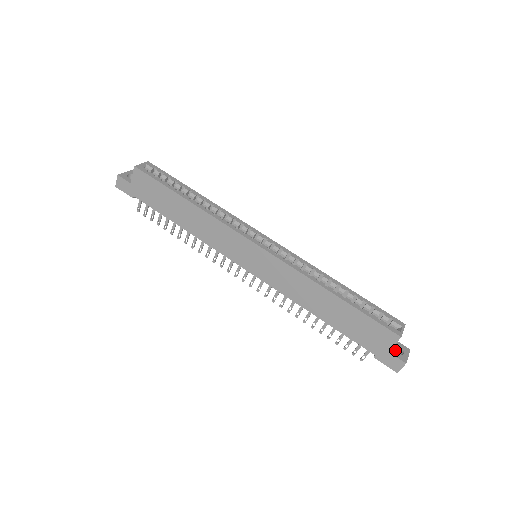
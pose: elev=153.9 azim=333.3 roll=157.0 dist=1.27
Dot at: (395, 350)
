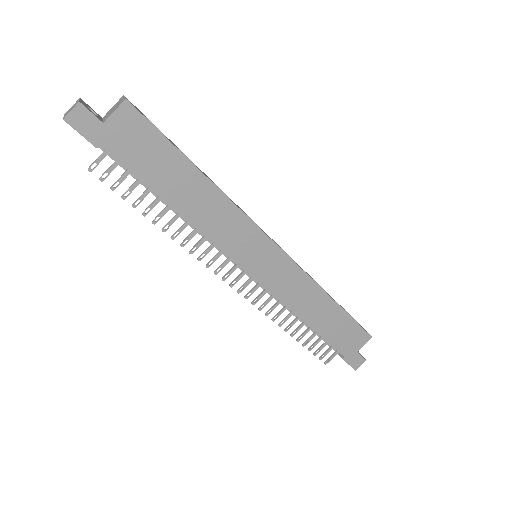
Dot at: occluded
